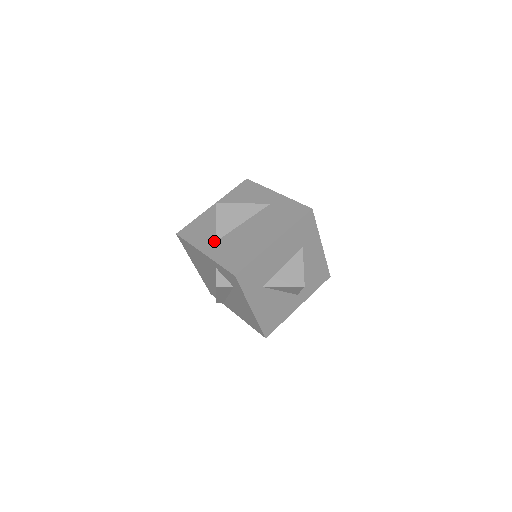
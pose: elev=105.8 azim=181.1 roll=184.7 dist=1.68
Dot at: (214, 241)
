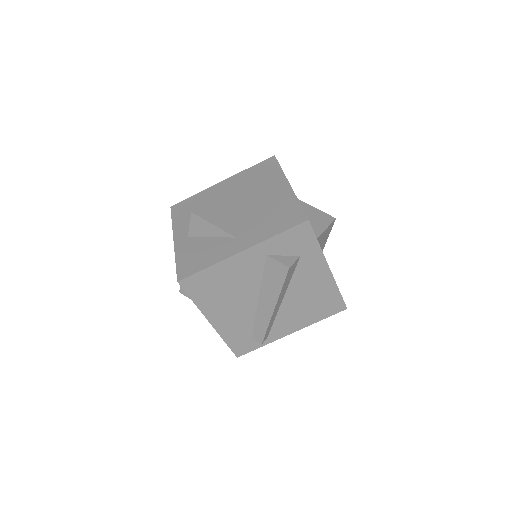
Dot at: (234, 239)
